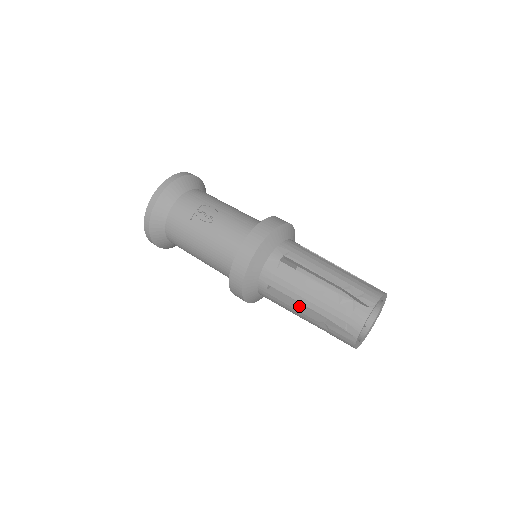
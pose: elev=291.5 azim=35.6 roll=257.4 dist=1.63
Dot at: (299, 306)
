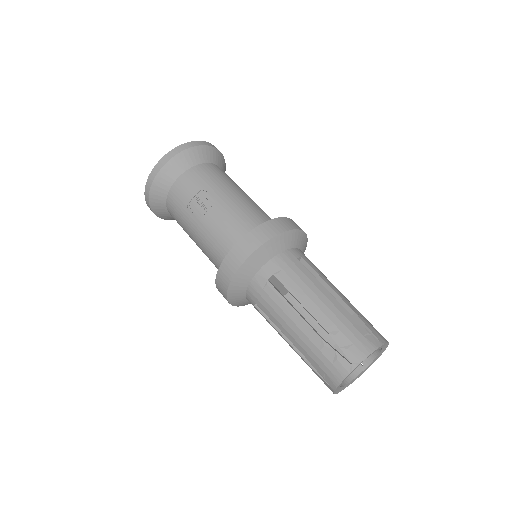
Dot at: occluded
